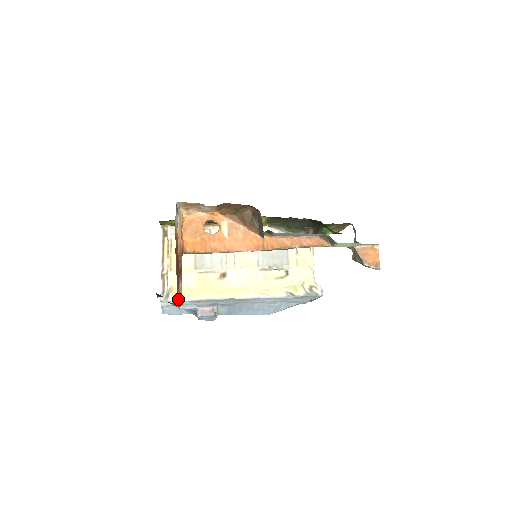
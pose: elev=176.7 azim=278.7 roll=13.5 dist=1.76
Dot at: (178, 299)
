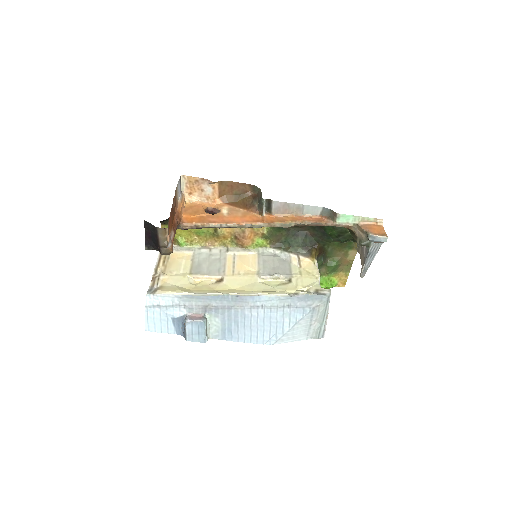
Dot at: (168, 229)
